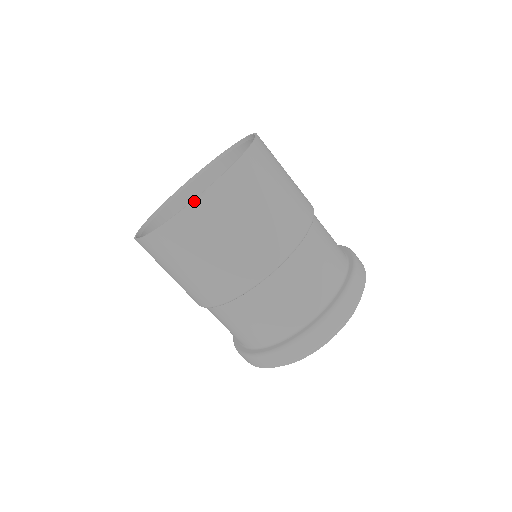
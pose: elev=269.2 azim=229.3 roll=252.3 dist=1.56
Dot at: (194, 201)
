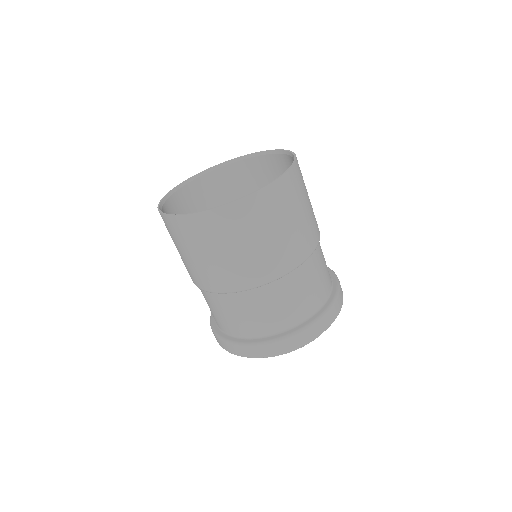
Dot at: (206, 211)
